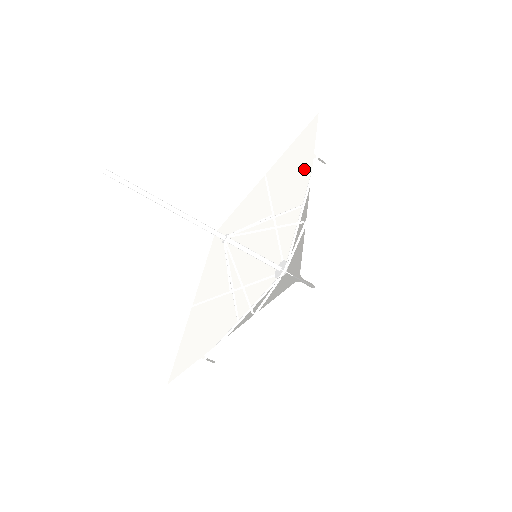
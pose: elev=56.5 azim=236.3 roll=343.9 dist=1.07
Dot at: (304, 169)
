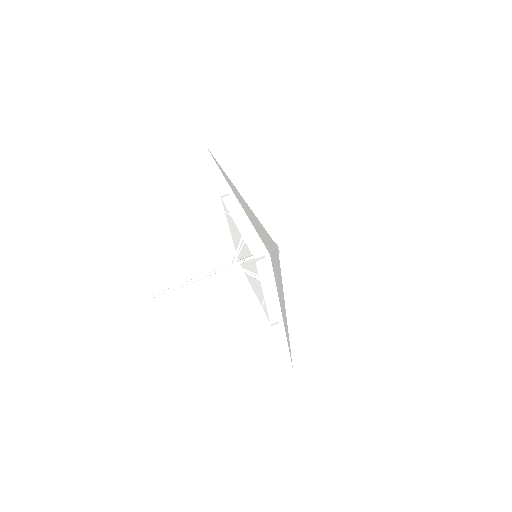
Dot at: (254, 266)
